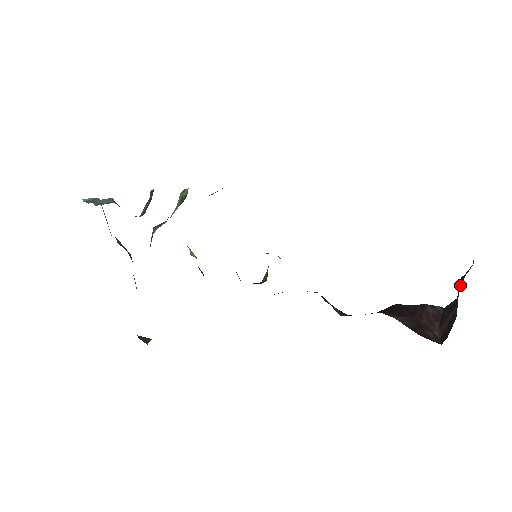
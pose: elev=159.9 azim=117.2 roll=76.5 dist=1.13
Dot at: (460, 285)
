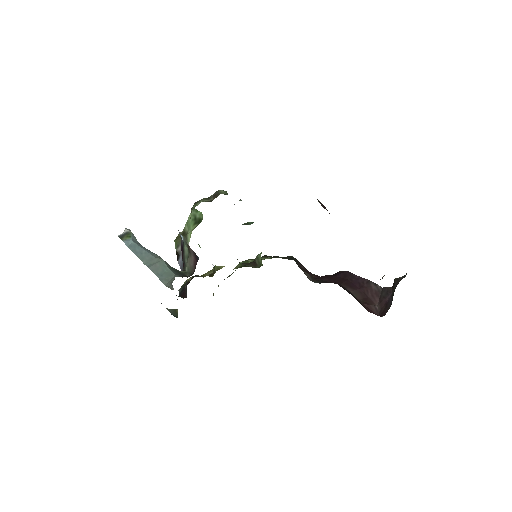
Dot at: (396, 285)
